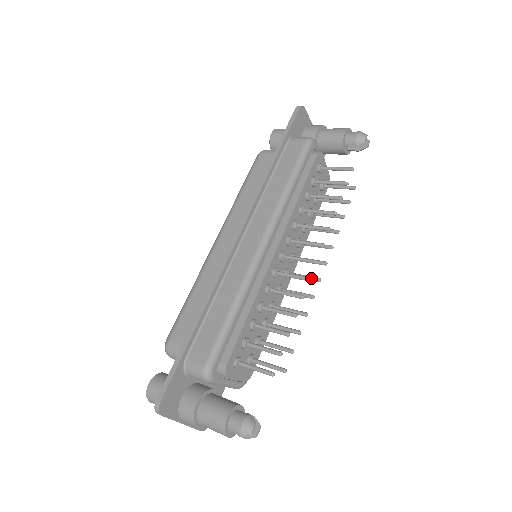
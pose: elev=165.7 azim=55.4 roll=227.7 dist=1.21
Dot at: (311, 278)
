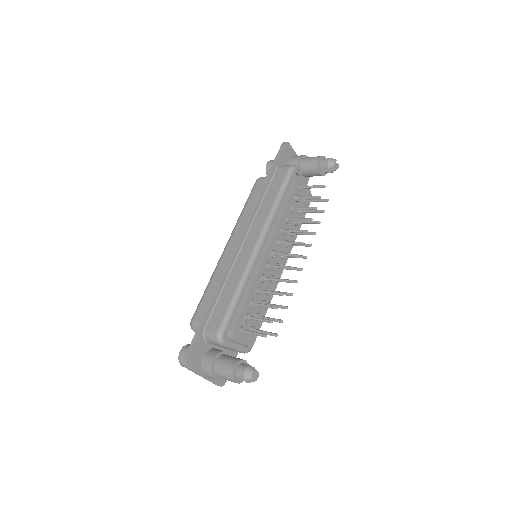
Dot at: (293, 267)
